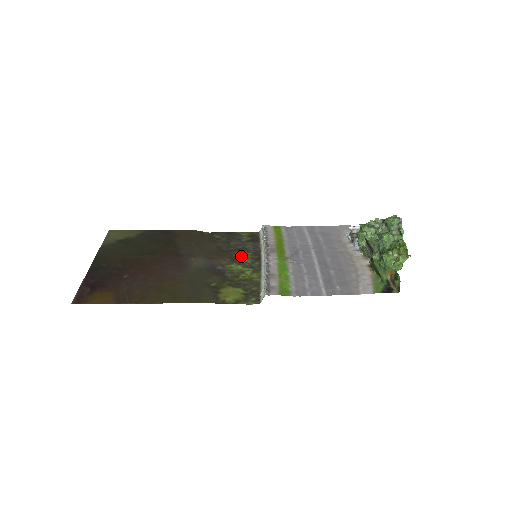
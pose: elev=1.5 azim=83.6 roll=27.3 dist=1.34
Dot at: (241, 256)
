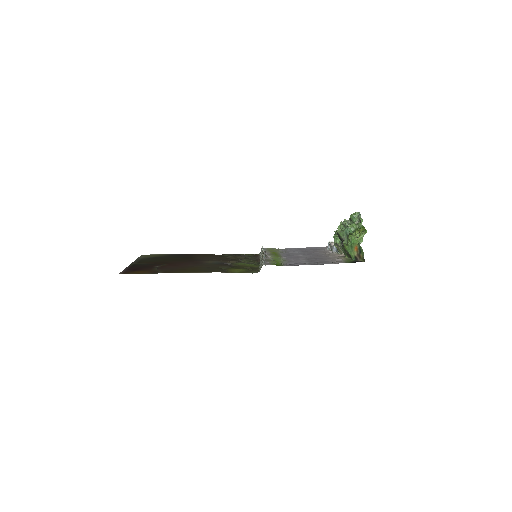
Dot at: occluded
